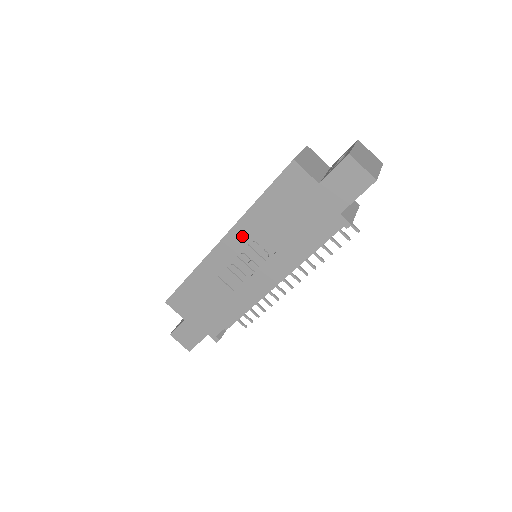
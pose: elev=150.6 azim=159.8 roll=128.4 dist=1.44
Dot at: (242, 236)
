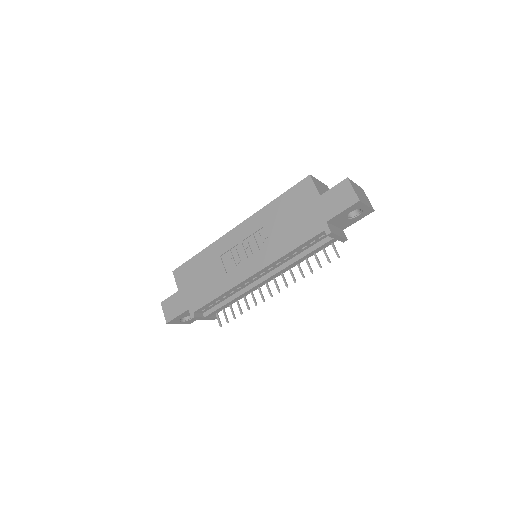
Dot at: (252, 226)
